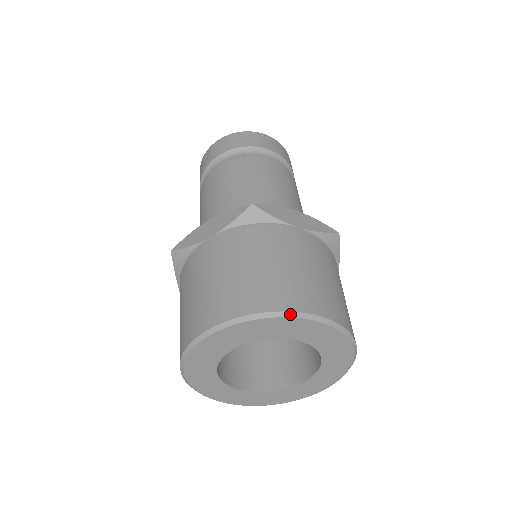
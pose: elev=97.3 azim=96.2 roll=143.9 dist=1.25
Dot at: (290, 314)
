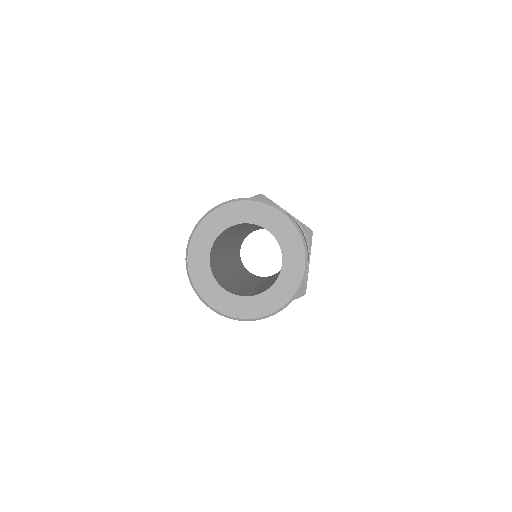
Dot at: (267, 203)
